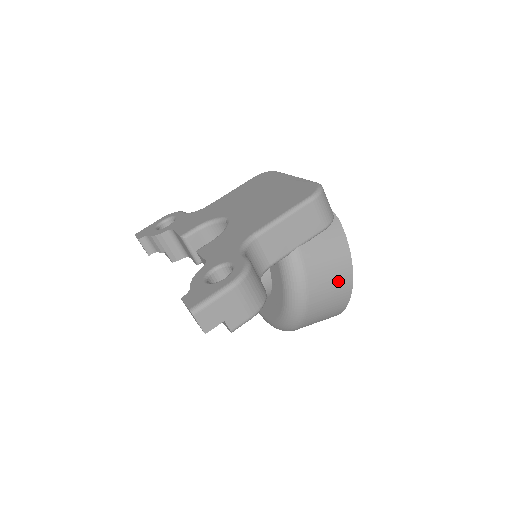
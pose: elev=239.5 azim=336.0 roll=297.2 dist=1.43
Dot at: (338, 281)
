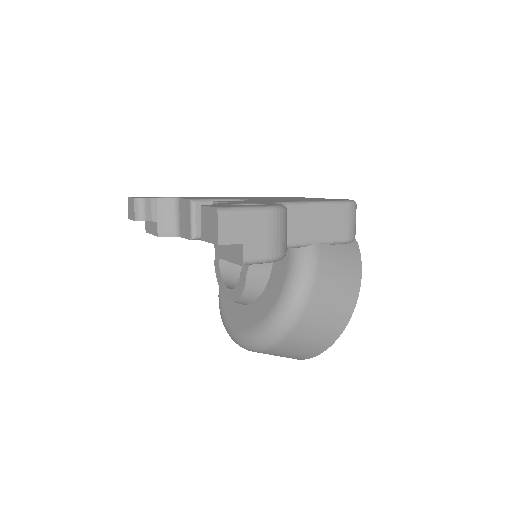
Dot at: (341, 301)
